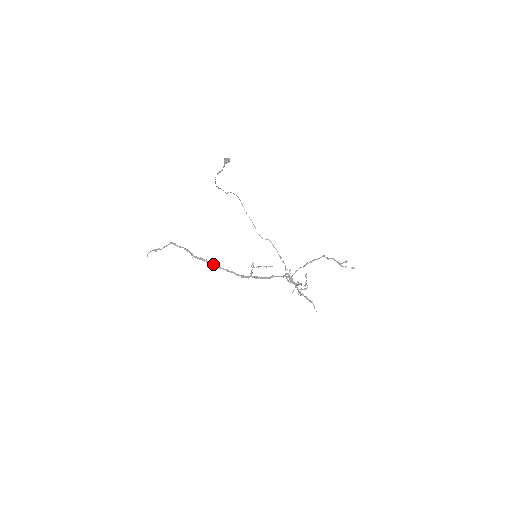
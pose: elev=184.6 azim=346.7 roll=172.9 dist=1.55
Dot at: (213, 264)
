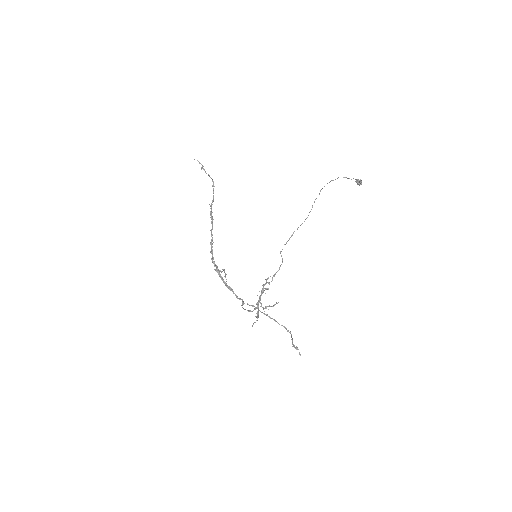
Dot at: (212, 226)
